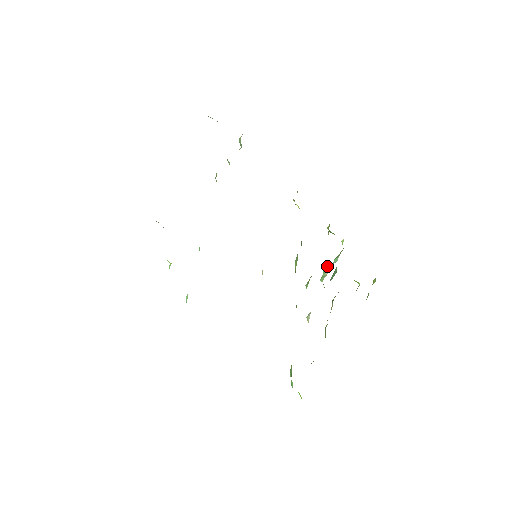
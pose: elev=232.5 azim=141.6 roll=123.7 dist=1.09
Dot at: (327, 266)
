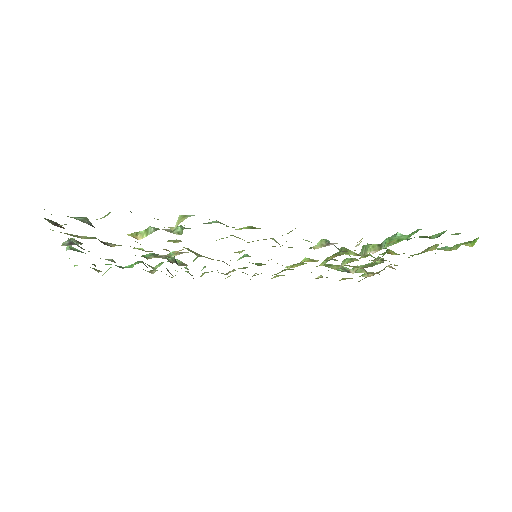
Dot at: (368, 247)
